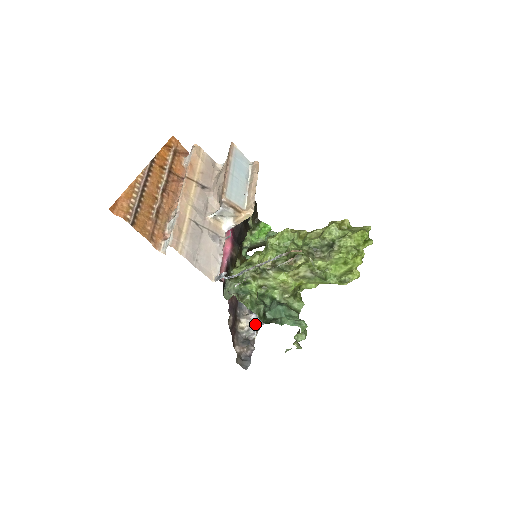
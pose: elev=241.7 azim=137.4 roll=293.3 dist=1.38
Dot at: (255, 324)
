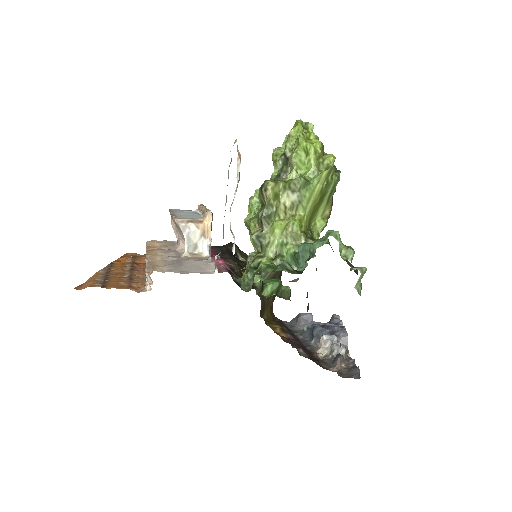
Dot at: occluded
